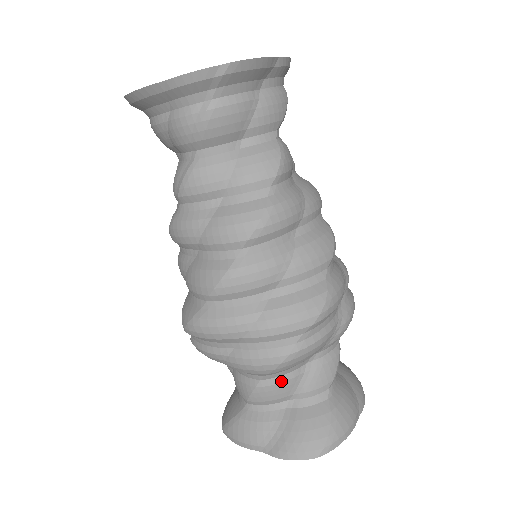
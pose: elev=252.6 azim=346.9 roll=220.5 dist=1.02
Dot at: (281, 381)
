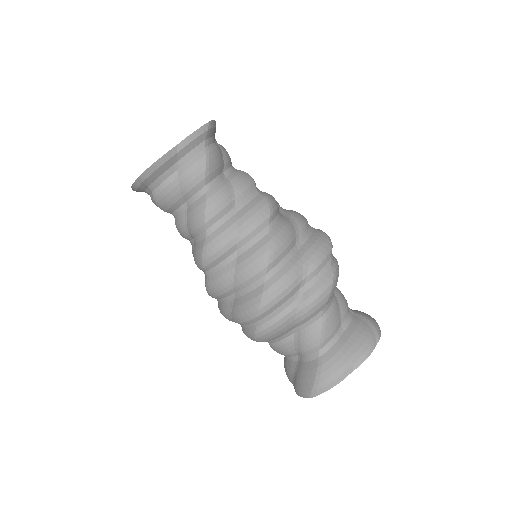
Dot at: (279, 345)
